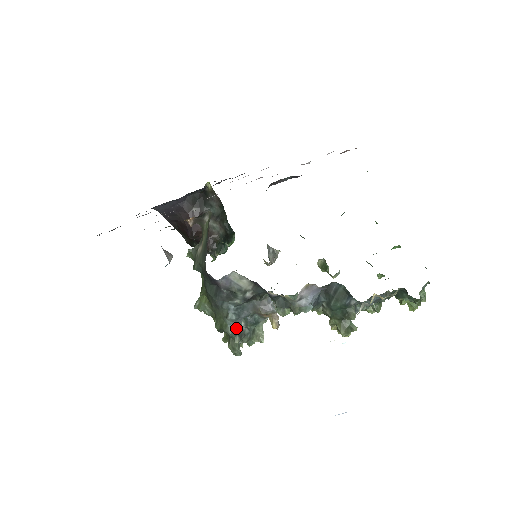
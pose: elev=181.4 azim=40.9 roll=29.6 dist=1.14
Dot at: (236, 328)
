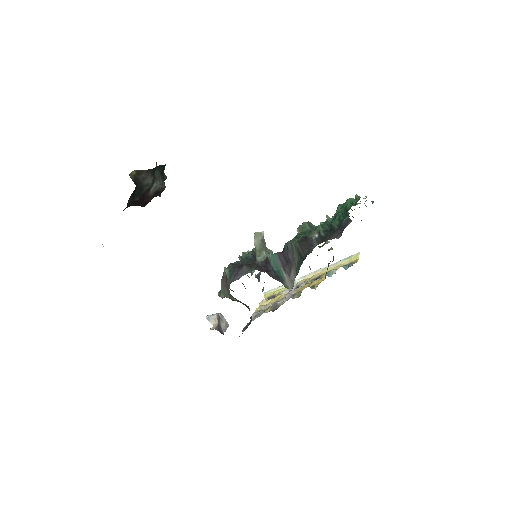
Dot at: occluded
